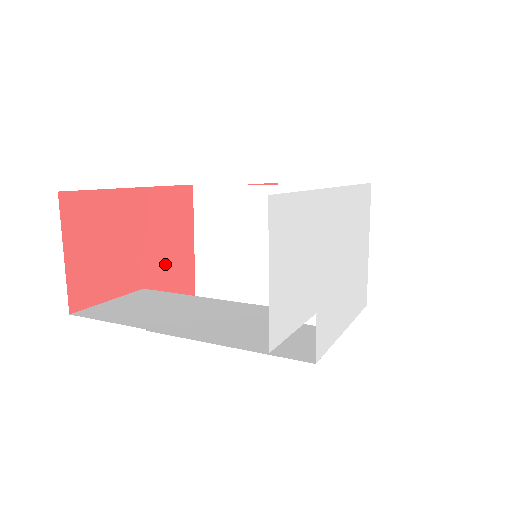
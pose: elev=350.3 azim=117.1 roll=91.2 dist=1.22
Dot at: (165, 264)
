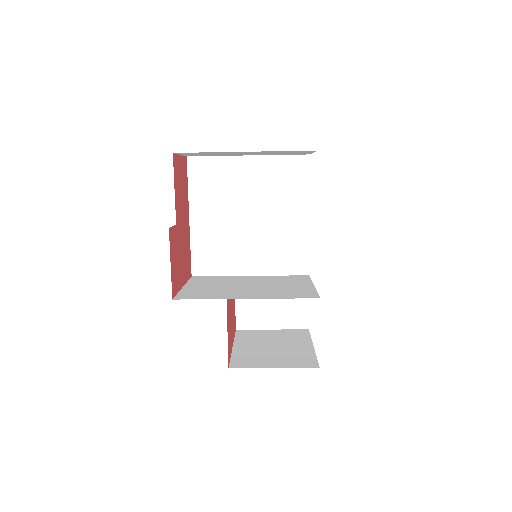
Dot at: (180, 249)
